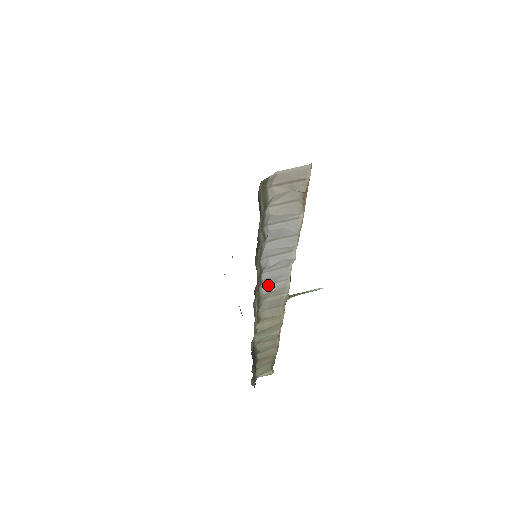
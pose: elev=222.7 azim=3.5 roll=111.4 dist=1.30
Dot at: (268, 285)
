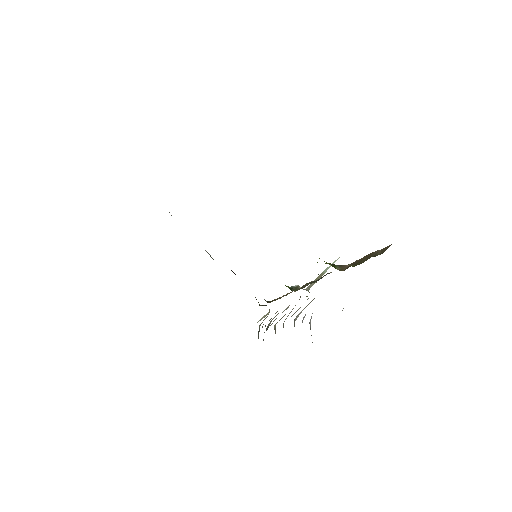
Dot at: occluded
